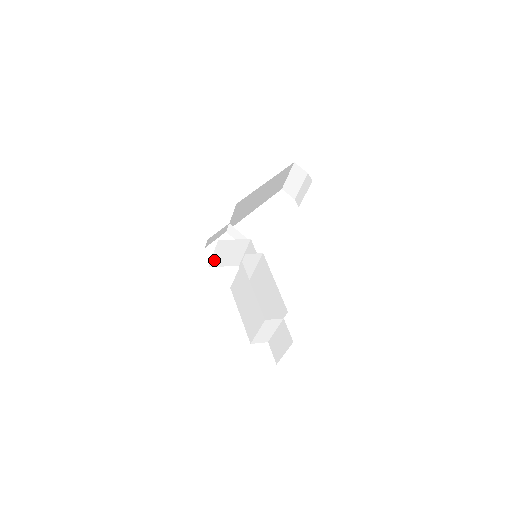
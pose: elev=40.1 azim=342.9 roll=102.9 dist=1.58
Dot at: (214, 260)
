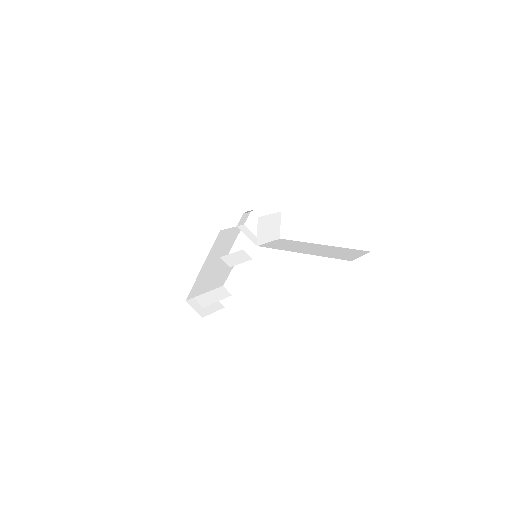
Dot at: (240, 228)
